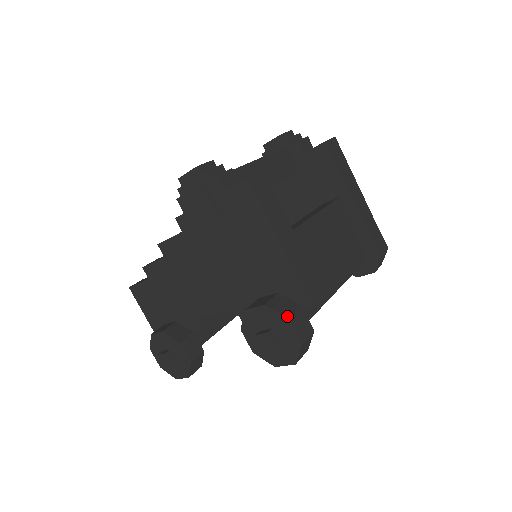
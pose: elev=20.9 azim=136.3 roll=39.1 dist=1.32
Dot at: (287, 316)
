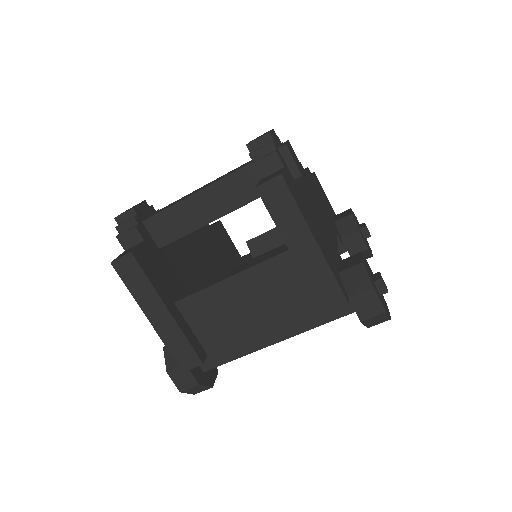
Dot at: (168, 369)
